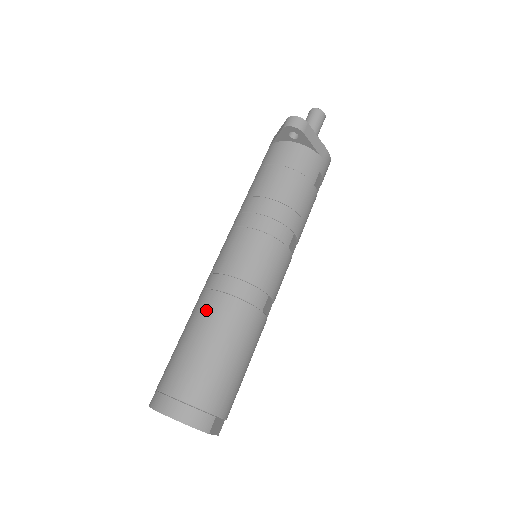
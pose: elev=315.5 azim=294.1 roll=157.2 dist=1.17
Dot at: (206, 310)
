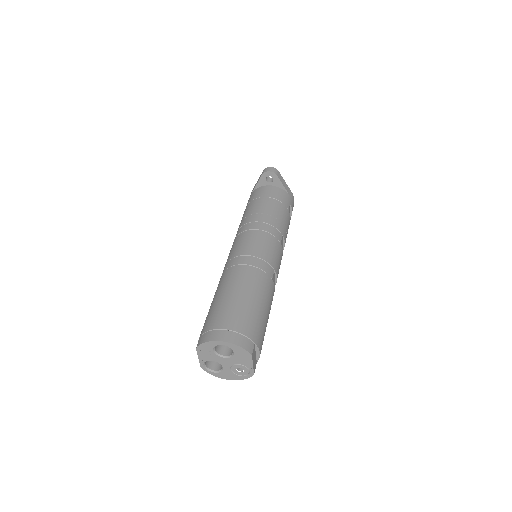
Dot at: (231, 277)
